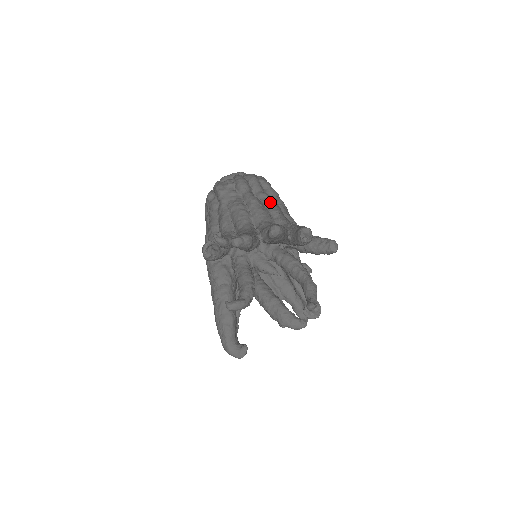
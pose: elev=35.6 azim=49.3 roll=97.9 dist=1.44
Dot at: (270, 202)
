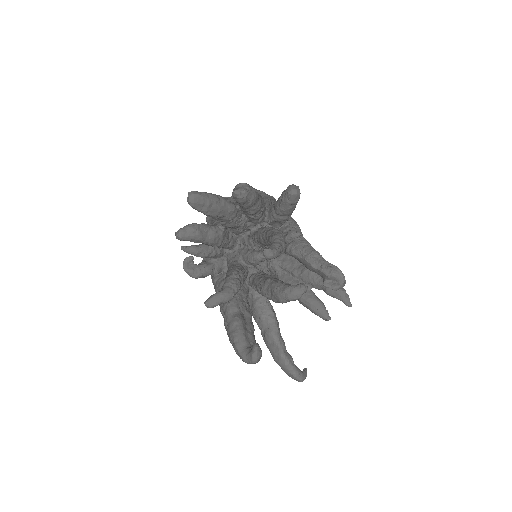
Dot at: occluded
